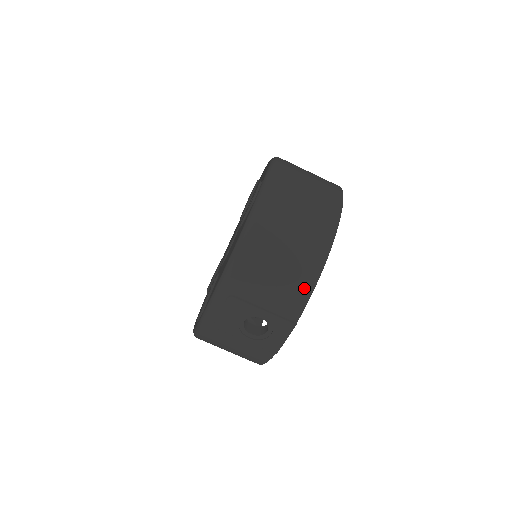
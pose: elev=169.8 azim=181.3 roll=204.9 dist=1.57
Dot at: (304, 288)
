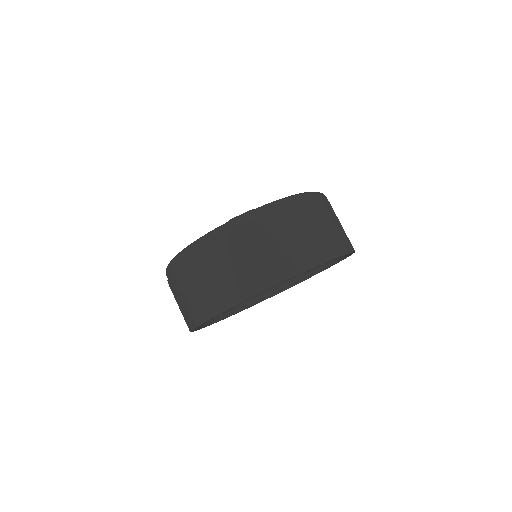
Dot at: (211, 309)
